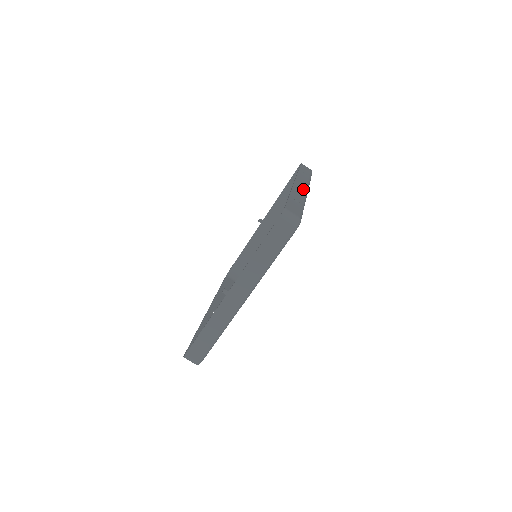
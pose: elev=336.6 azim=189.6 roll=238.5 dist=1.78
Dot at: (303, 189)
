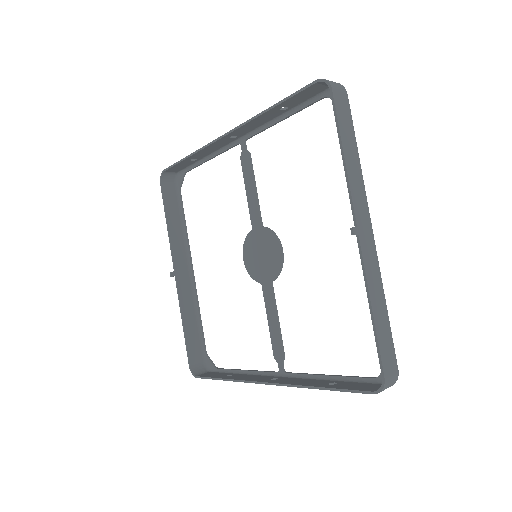
Dot at: (242, 132)
